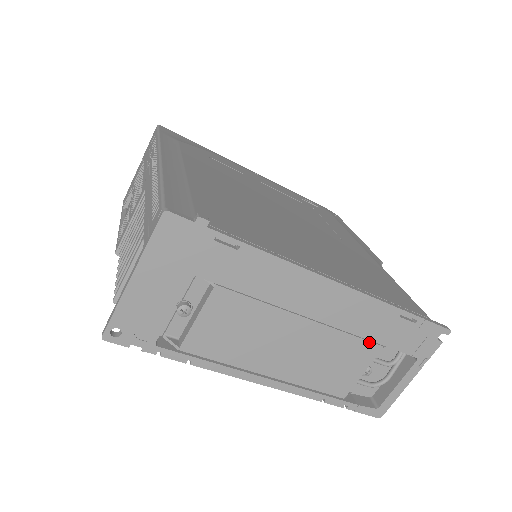
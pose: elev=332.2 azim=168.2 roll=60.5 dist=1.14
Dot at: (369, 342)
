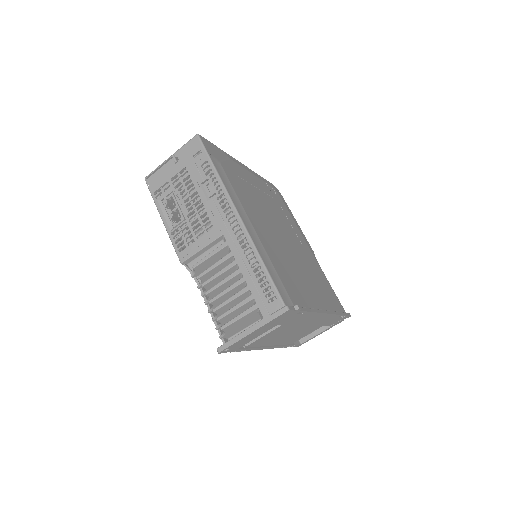
Dot at: (319, 326)
